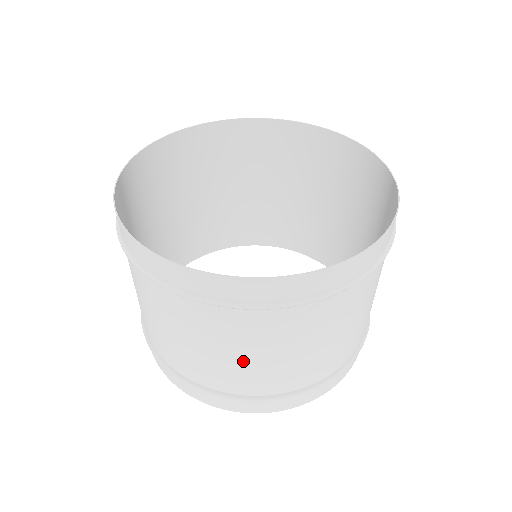
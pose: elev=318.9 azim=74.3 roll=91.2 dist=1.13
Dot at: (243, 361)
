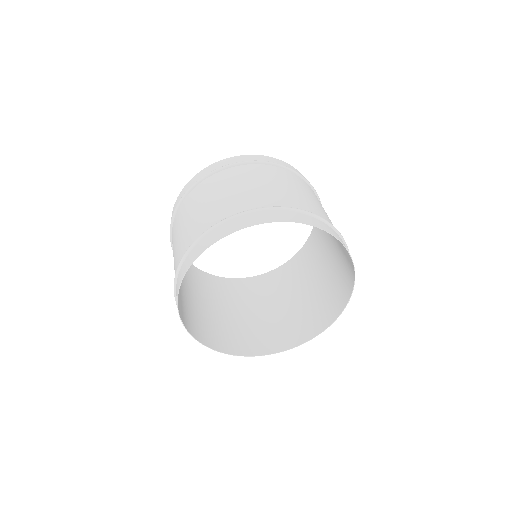
Dot at: (243, 311)
